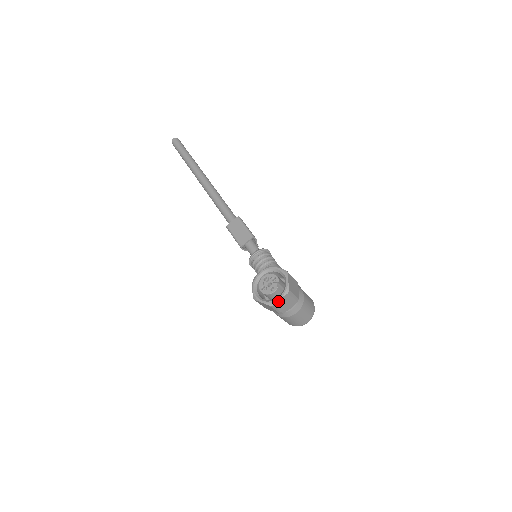
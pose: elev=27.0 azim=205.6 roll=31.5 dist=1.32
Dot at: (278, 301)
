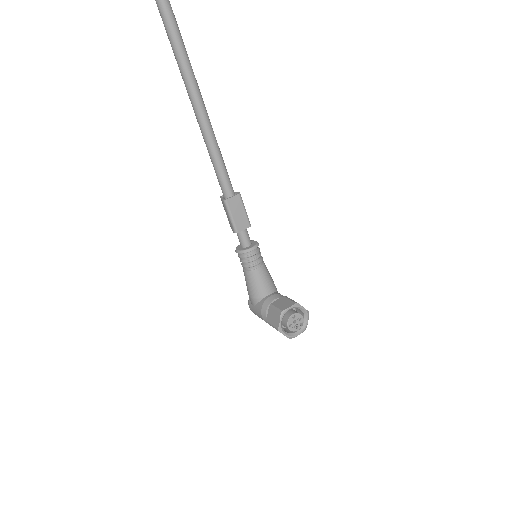
Dot at: (296, 336)
